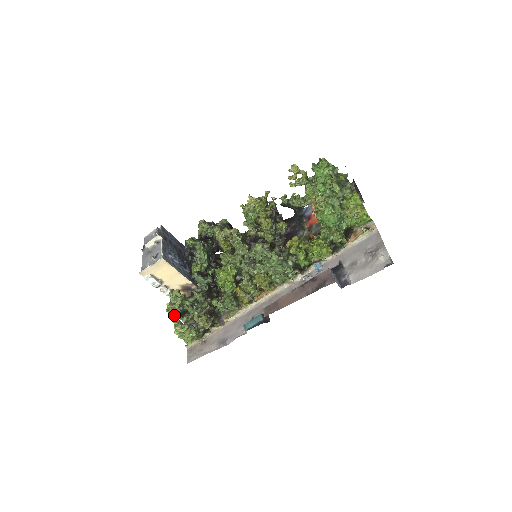
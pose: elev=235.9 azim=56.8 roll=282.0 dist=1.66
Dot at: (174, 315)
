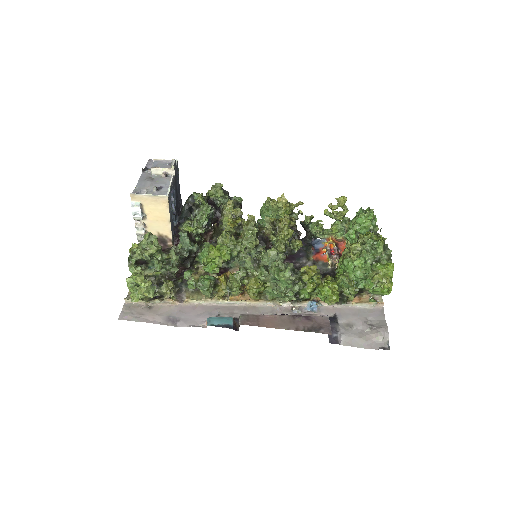
Dot at: (135, 260)
